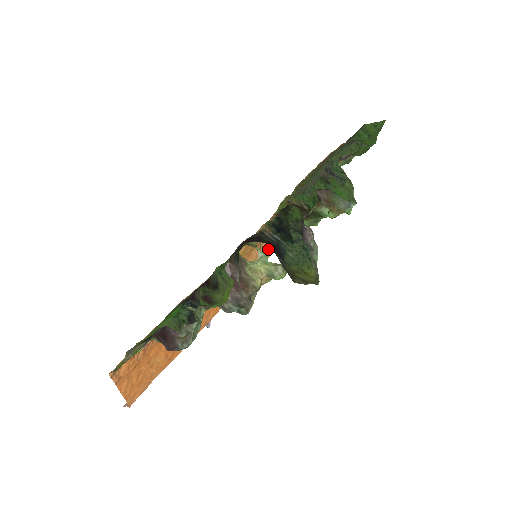
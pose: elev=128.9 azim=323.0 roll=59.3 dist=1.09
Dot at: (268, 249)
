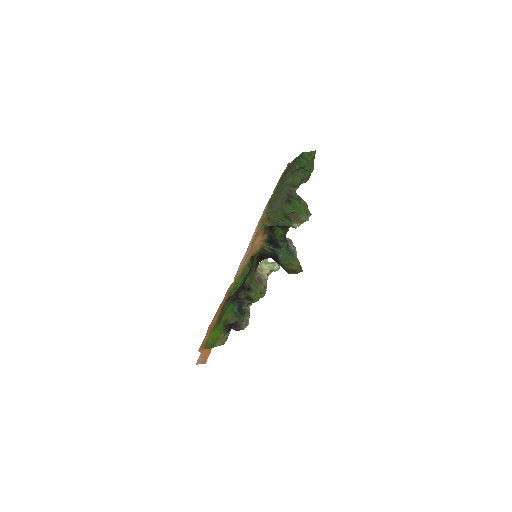
Dot at: occluded
